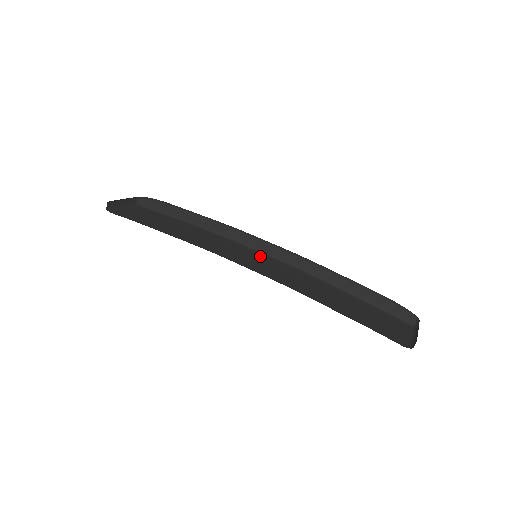
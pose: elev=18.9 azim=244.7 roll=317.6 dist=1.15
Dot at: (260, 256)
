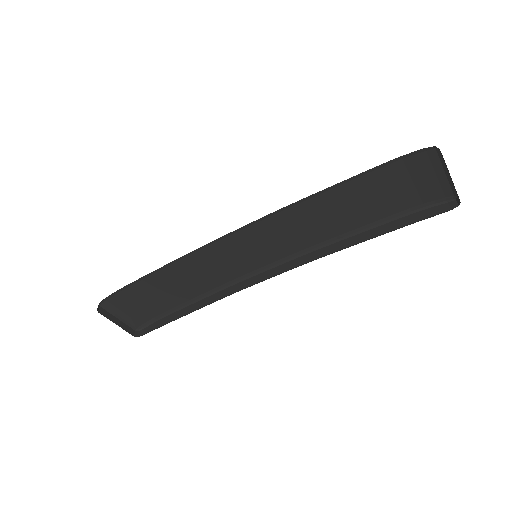
Dot at: occluded
